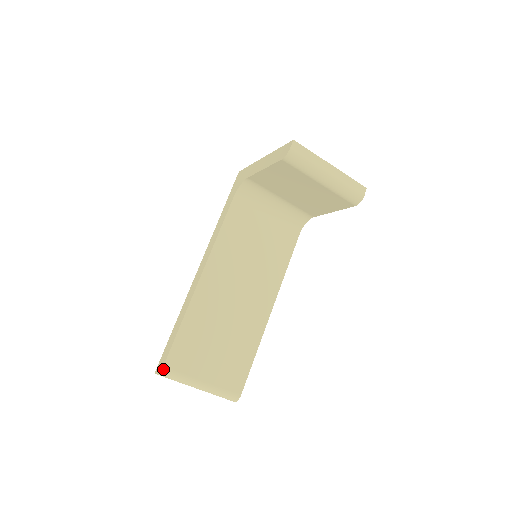
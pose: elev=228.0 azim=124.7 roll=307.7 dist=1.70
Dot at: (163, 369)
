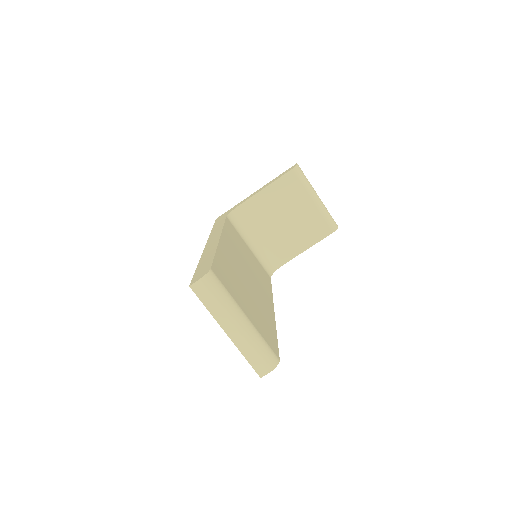
Dot at: (211, 271)
